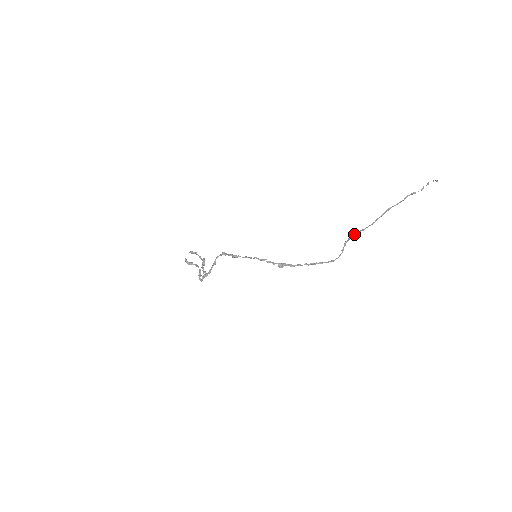
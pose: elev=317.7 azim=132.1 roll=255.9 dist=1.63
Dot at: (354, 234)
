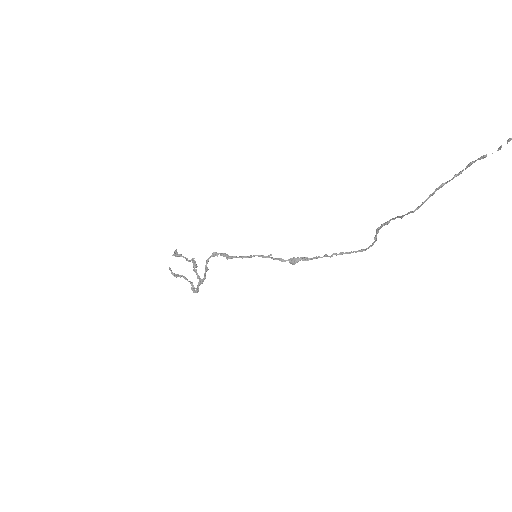
Dot at: (389, 221)
